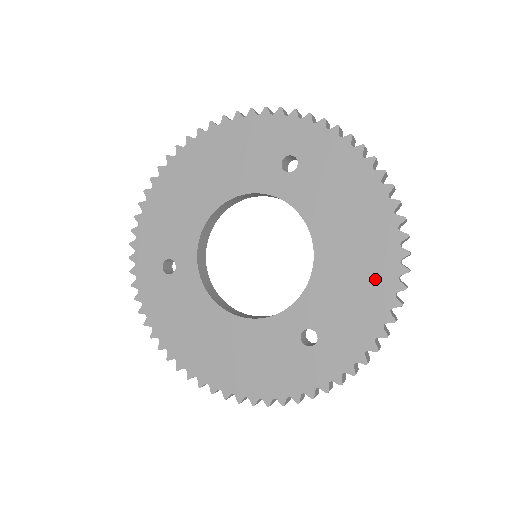
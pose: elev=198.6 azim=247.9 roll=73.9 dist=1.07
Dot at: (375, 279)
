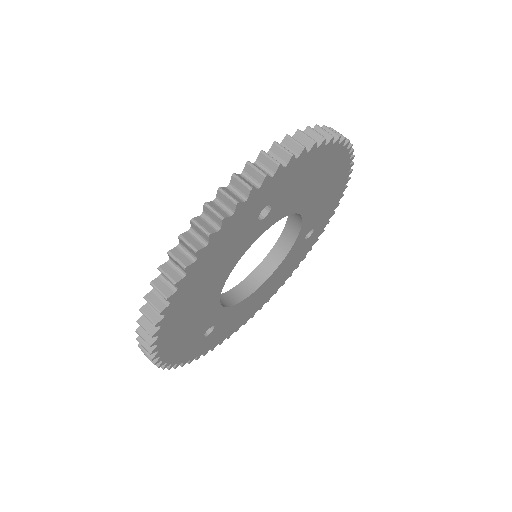
Dot at: occluded
